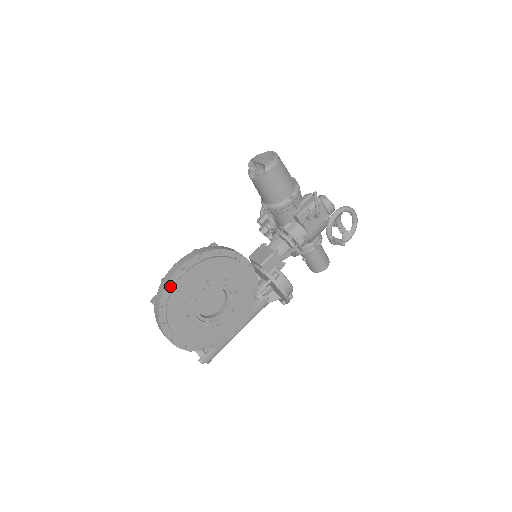
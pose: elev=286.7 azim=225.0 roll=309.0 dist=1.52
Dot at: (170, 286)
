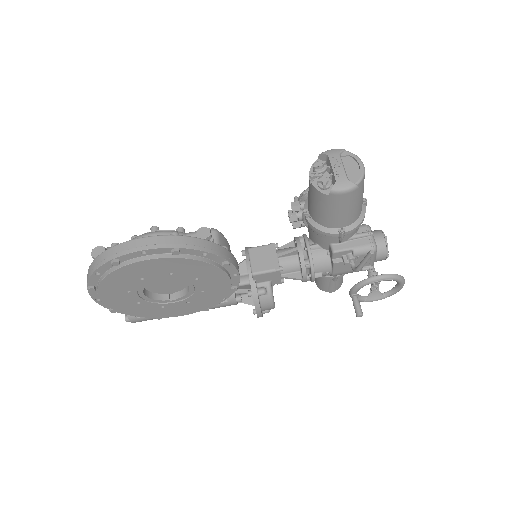
Dot at: (116, 263)
